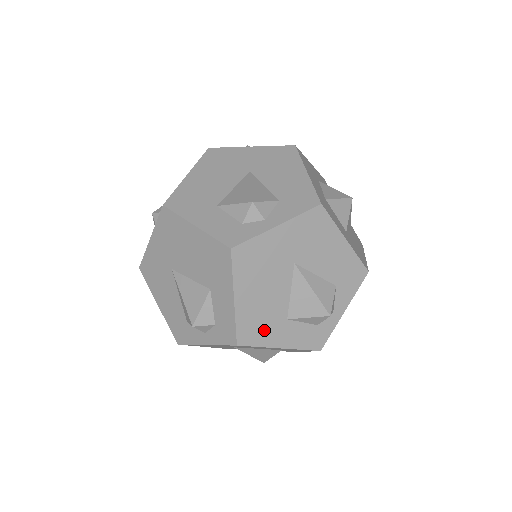
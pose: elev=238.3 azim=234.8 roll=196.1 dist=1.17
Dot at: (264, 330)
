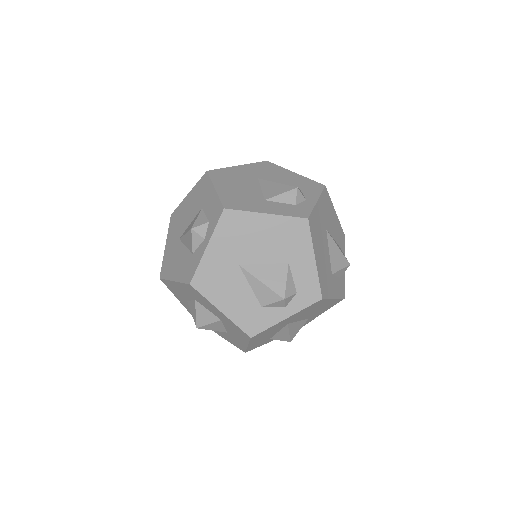
Dot at: (327, 284)
